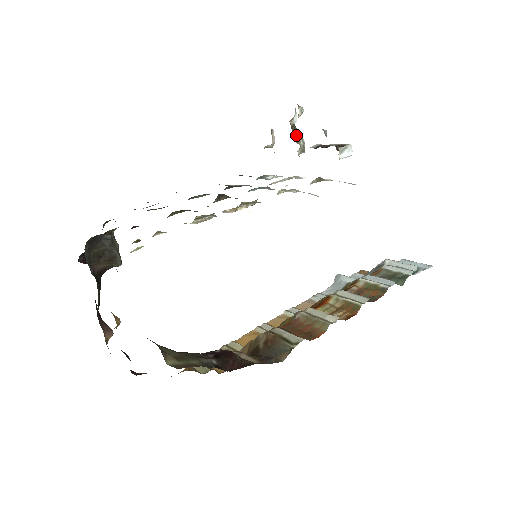
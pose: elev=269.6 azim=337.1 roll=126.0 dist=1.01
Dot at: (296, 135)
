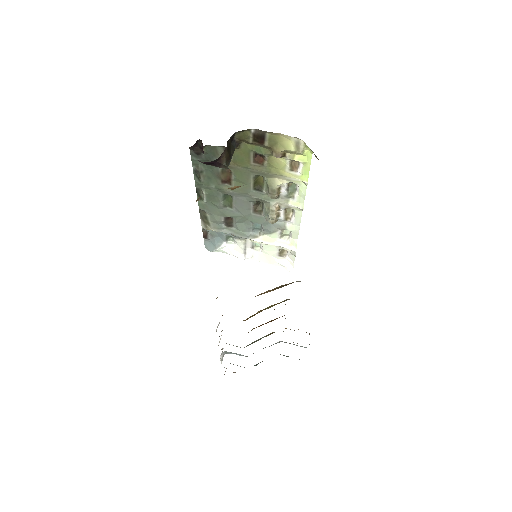
Dot at: occluded
